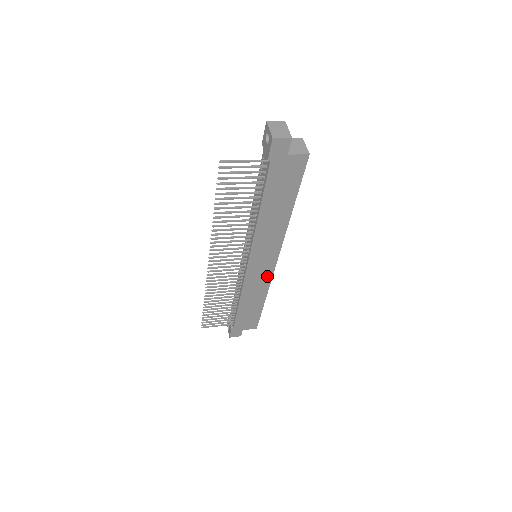
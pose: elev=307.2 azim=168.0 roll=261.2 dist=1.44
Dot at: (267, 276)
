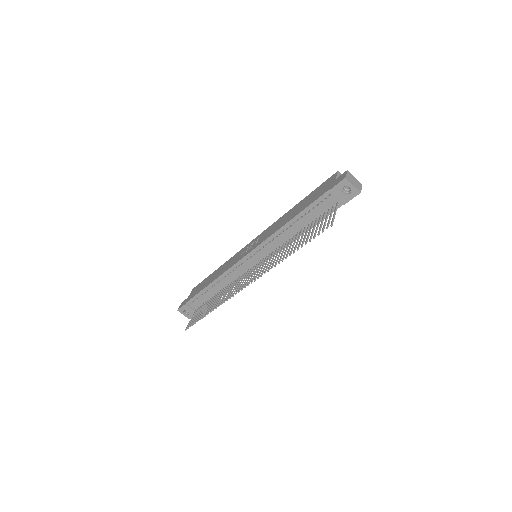
Dot at: occluded
